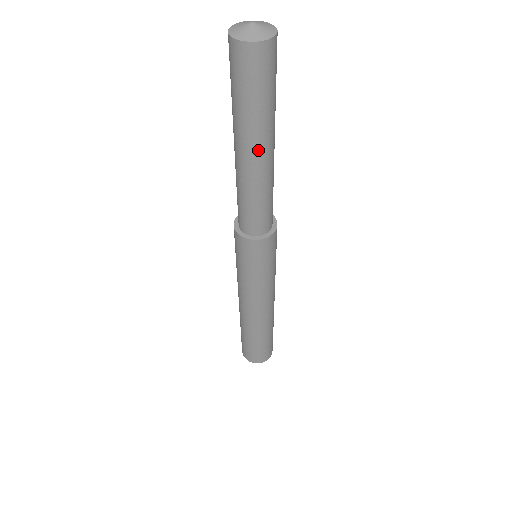
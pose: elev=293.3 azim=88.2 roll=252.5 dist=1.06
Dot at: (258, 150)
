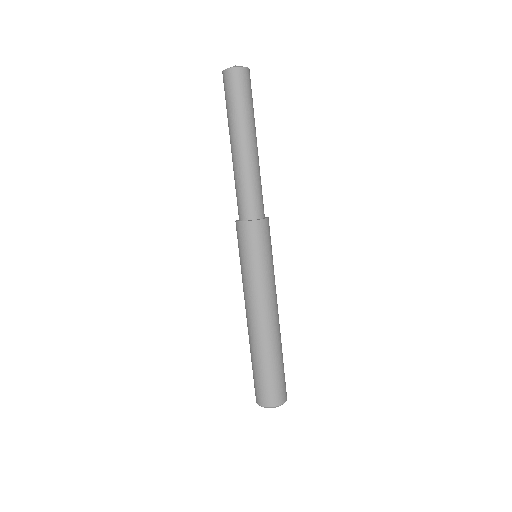
Dot at: (252, 139)
